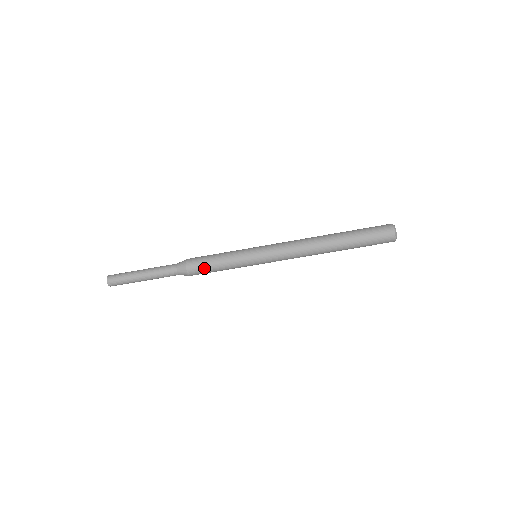
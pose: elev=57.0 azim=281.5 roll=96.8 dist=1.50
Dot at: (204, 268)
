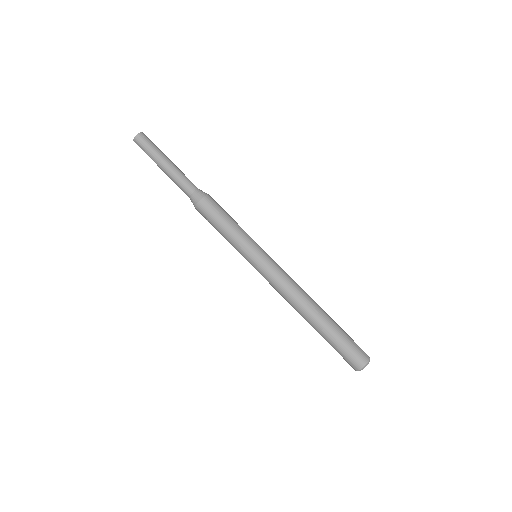
Dot at: (218, 211)
